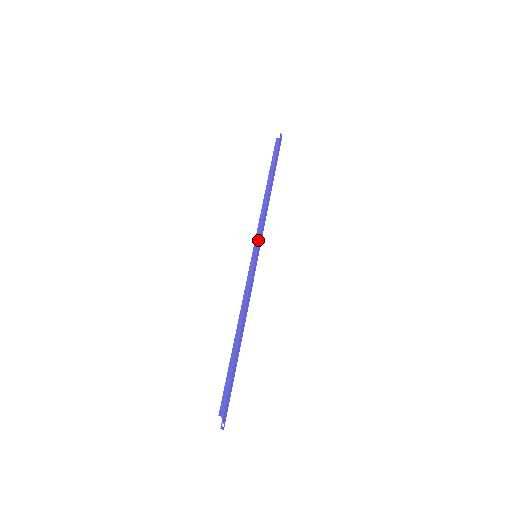
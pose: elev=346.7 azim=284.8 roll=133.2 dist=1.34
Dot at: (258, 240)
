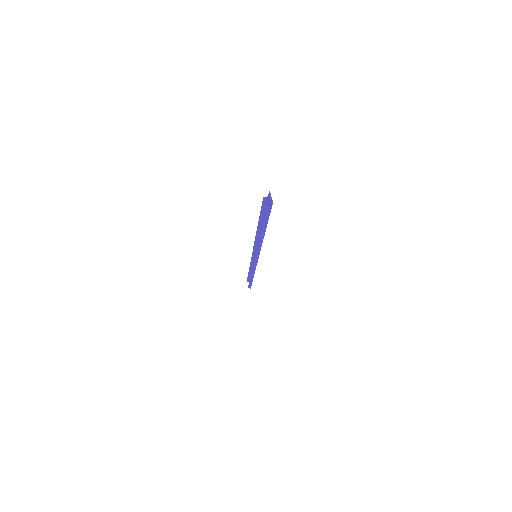
Dot at: (258, 256)
